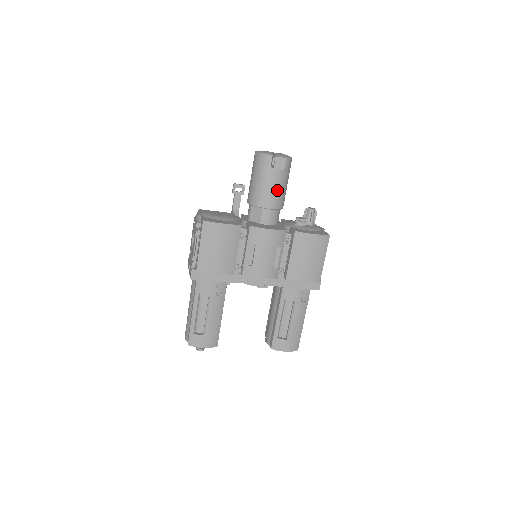
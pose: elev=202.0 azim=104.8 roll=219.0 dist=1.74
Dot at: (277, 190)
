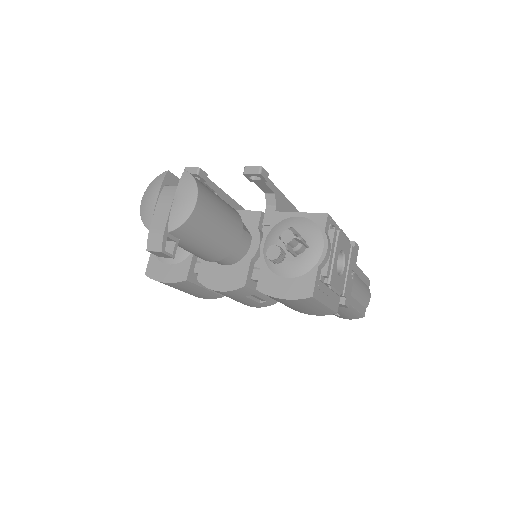
Dot at: (200, 251)
